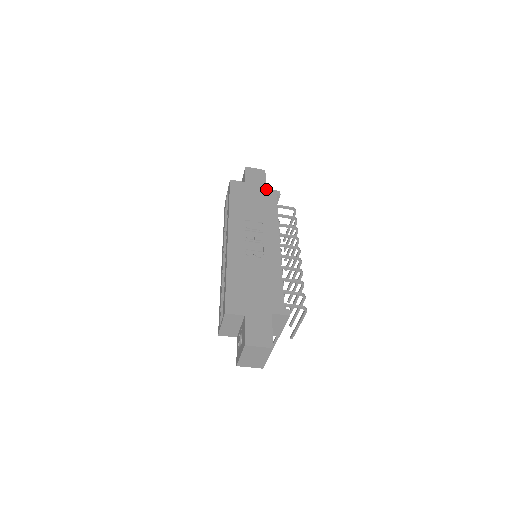
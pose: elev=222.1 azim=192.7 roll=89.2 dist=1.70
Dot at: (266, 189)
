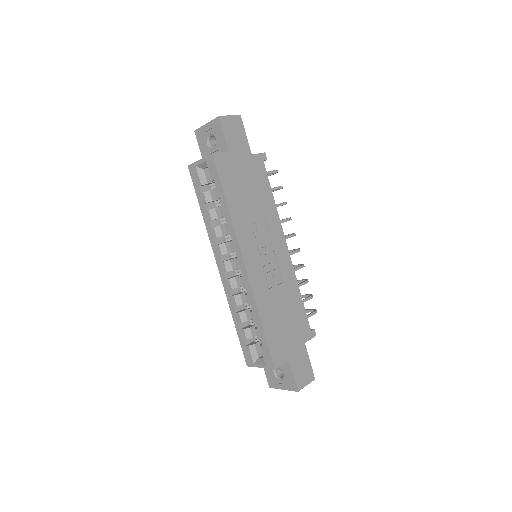
Dot at: (252, 155)
